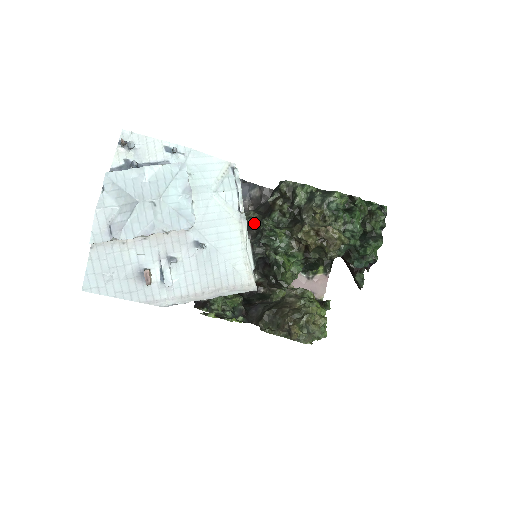
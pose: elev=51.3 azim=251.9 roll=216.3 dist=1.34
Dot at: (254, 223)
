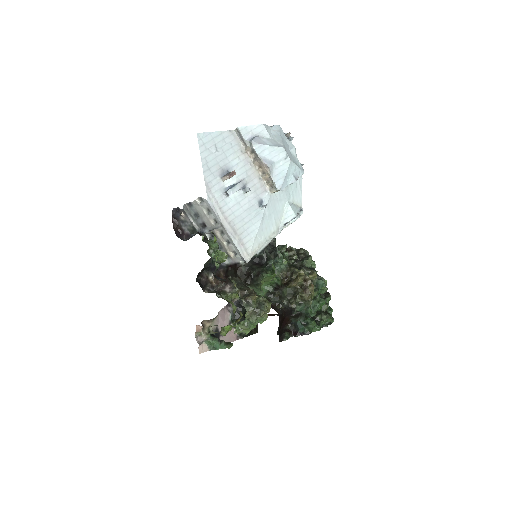
Dot at: (273, 244)
